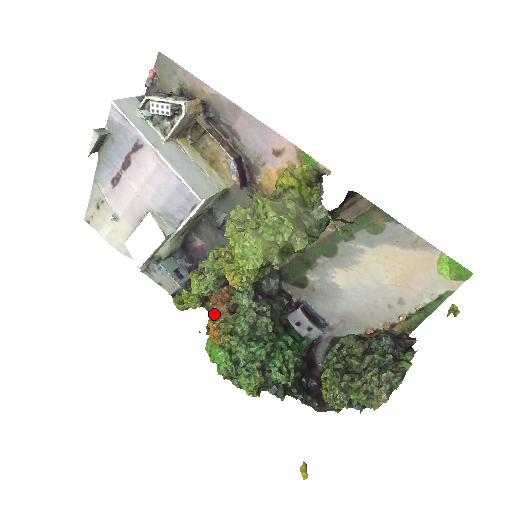
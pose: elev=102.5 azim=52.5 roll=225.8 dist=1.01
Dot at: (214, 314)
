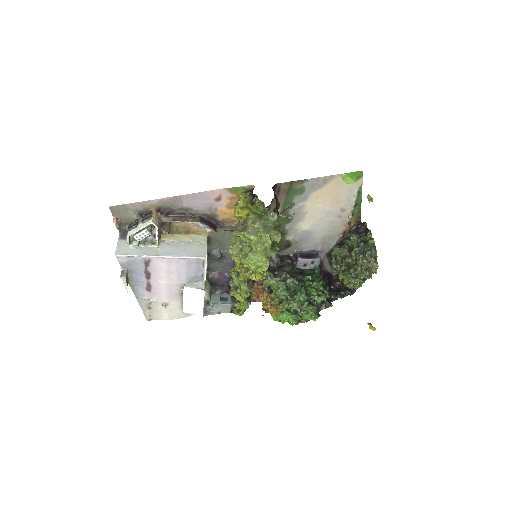
Dot at: (263, 301)
